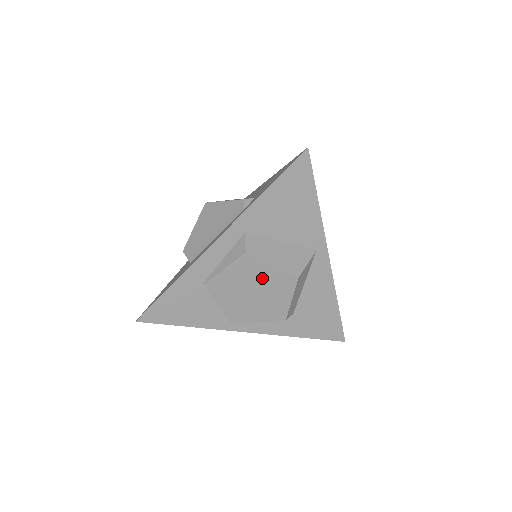
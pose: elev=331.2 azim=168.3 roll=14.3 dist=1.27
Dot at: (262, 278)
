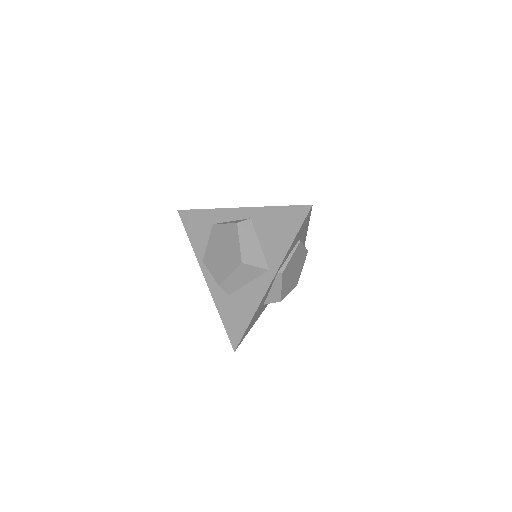
Dot at: (231, 246)
